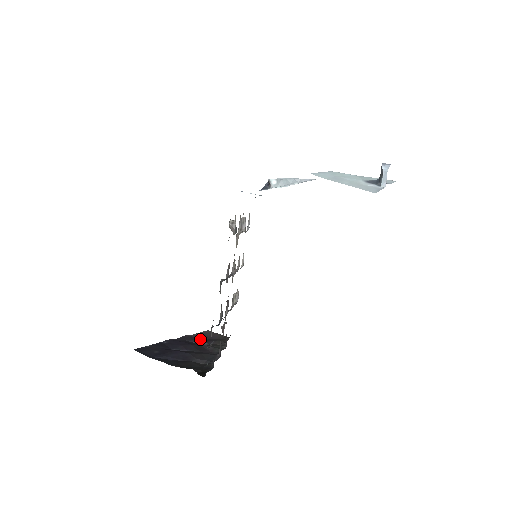
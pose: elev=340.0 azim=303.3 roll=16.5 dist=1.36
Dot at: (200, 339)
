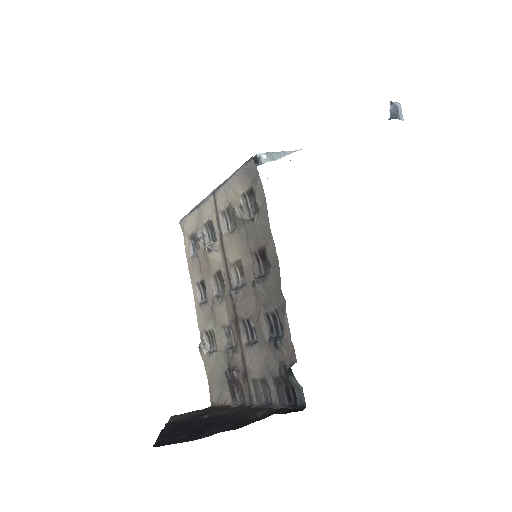
Dot at: (189, 418)
